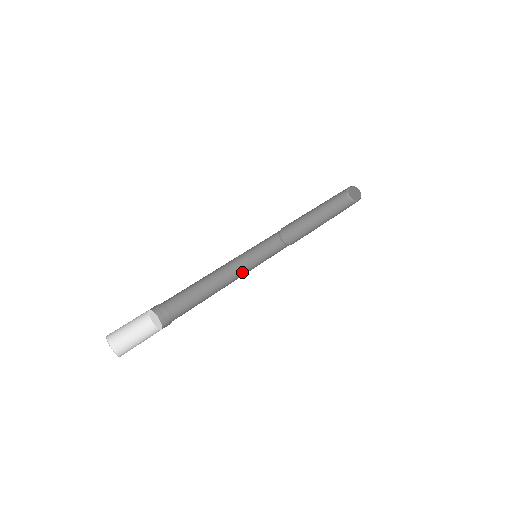
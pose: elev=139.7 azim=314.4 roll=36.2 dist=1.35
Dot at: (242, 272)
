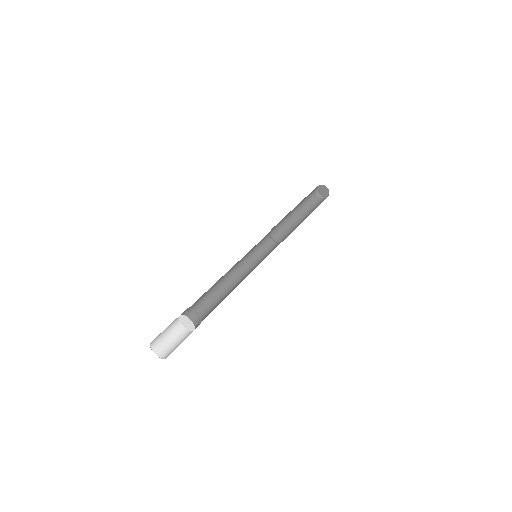
Dot at: (246, 271)
